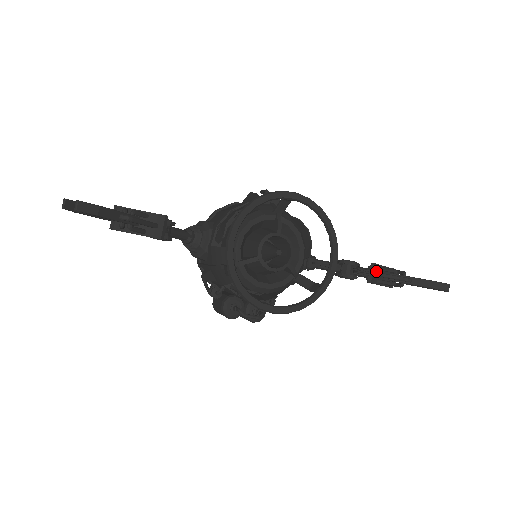
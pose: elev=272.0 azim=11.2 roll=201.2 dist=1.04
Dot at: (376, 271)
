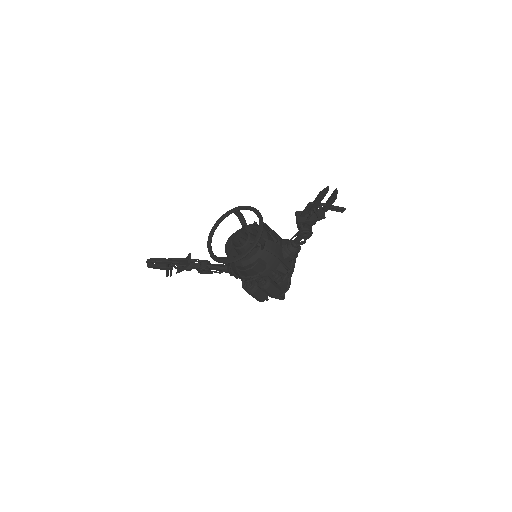
Dot at: (302, 215)
